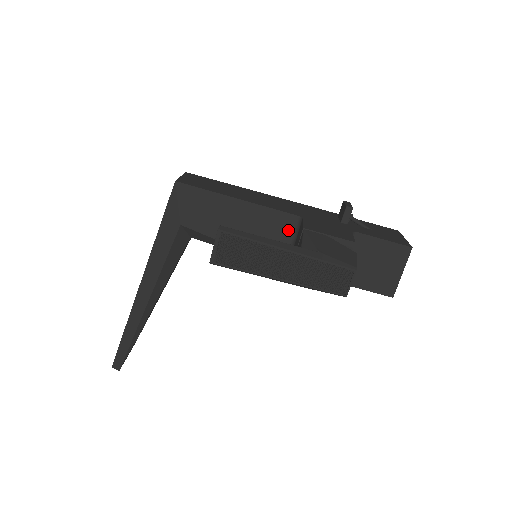
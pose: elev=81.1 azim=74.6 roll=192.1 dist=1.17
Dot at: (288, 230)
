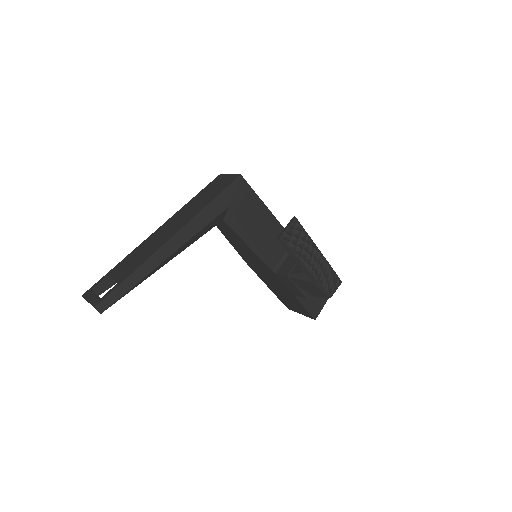
Dot at: occluded
